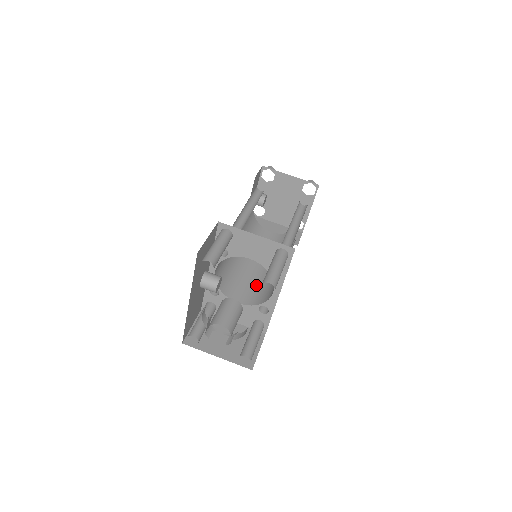
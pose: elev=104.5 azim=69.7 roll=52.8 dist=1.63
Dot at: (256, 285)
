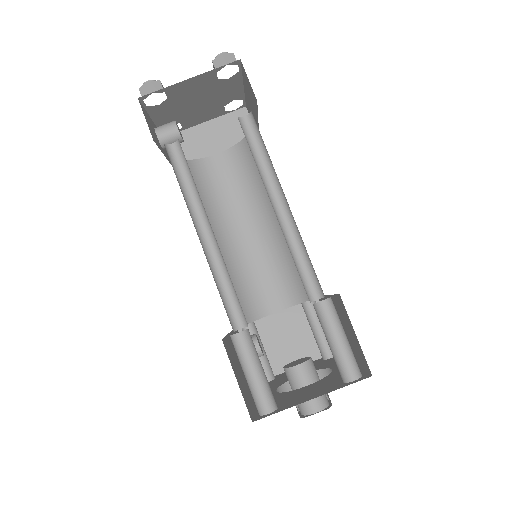
Dot at: (274, 269)
